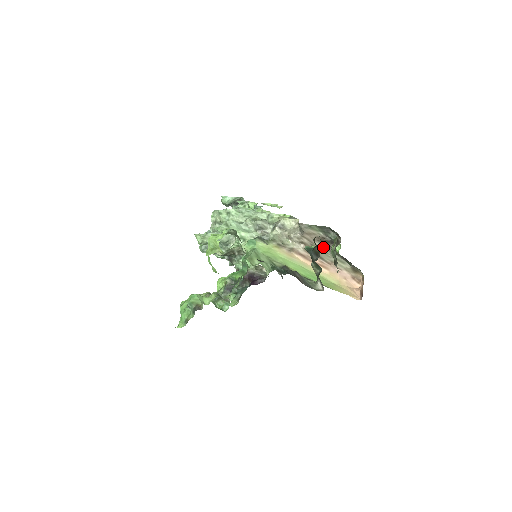
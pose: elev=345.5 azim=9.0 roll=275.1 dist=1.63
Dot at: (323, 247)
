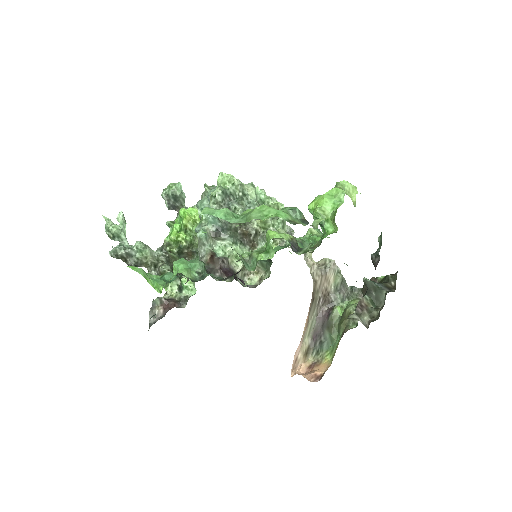
Dot at: (318, 303)
